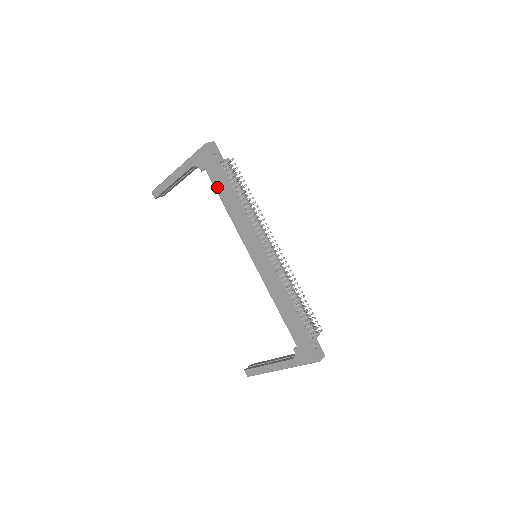
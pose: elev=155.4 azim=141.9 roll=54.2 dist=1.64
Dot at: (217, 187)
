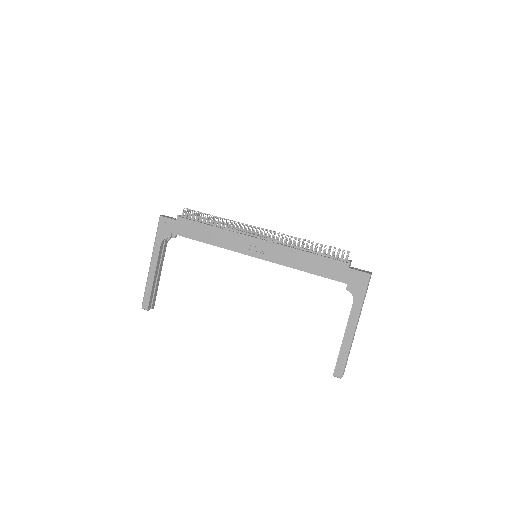
Dot at: (189, 235)
